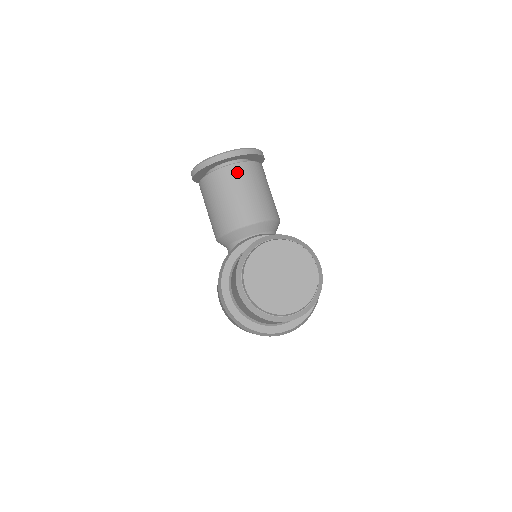
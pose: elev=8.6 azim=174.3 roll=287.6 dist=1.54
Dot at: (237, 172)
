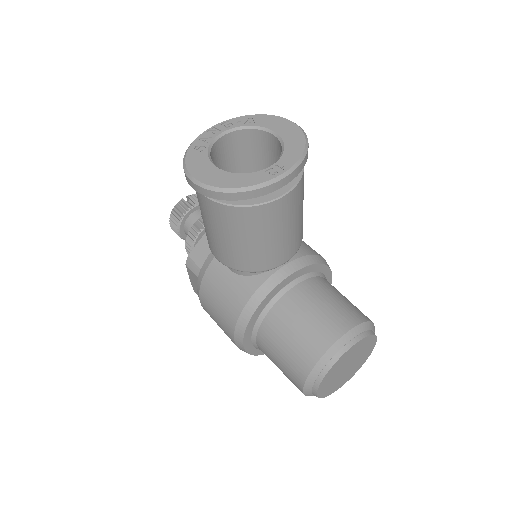
Dot at: (287, 205)
